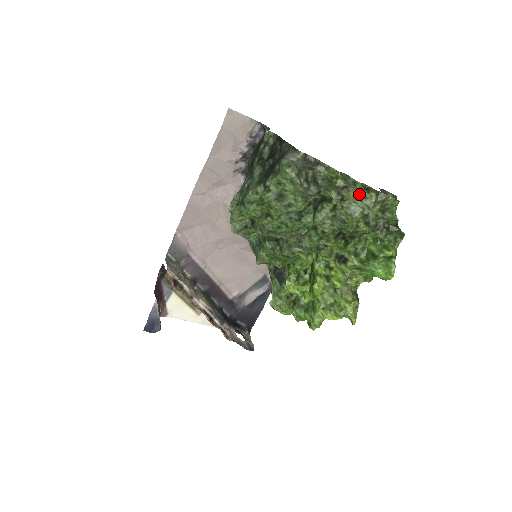
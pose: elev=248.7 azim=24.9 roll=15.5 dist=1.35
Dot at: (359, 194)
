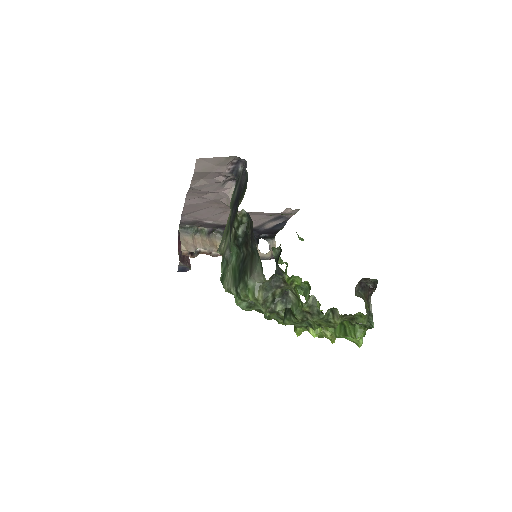
Dot at: (323, 319)
